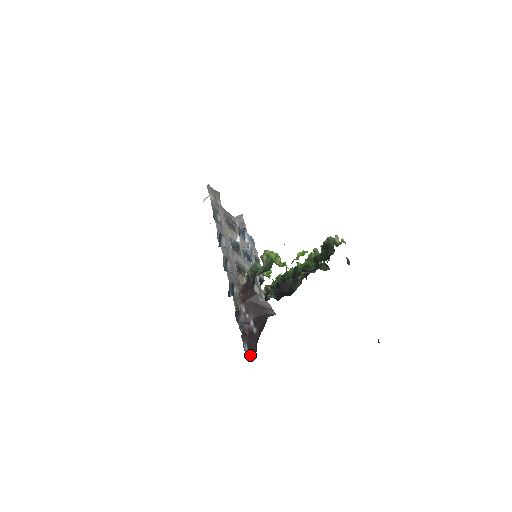
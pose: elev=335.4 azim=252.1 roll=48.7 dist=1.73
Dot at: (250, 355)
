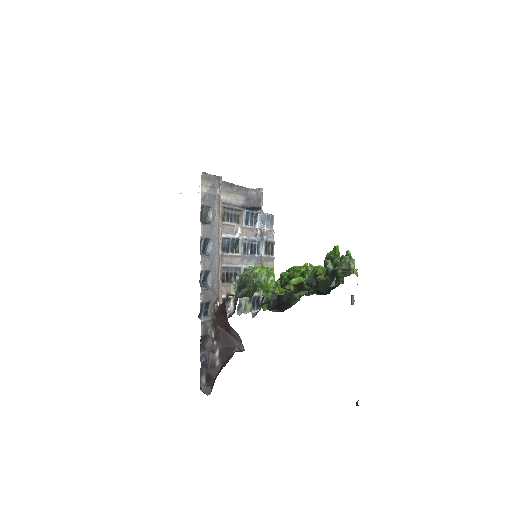
Dot at: (205, 389)
